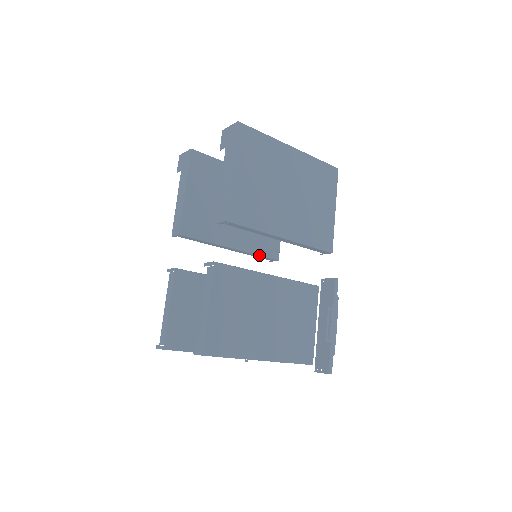
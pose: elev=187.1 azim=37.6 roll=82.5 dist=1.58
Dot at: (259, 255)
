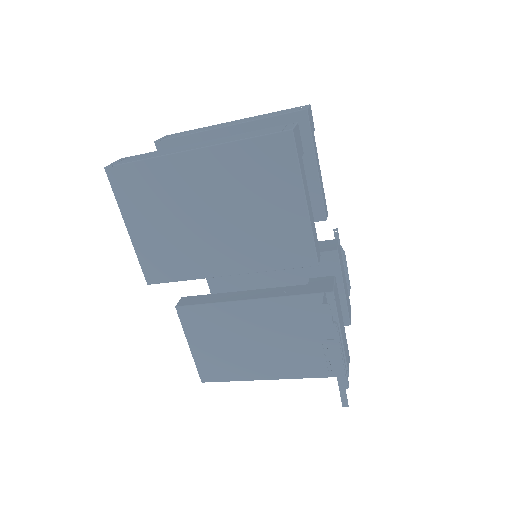
Dot at: occluded
